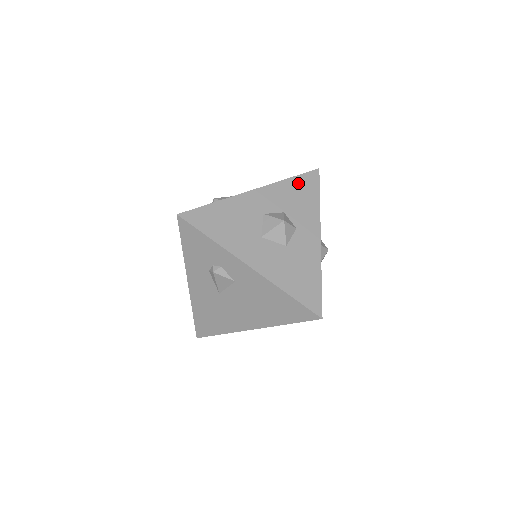
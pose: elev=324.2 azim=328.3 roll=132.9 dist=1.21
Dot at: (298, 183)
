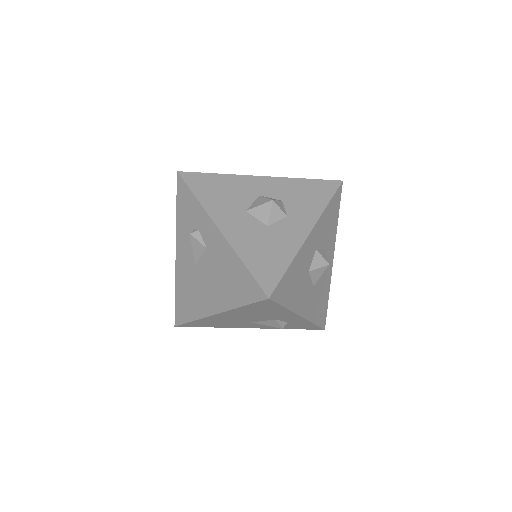
Dot at: (312, 185)
